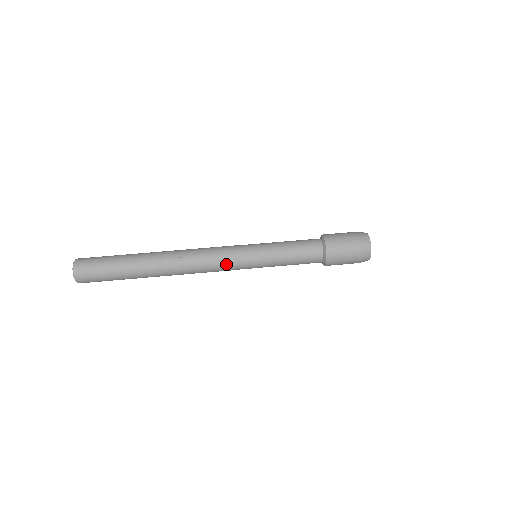
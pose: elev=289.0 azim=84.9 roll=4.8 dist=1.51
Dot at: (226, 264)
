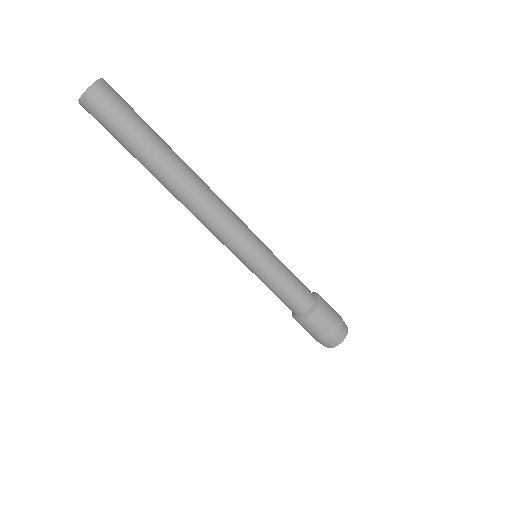
Dot at: (222, 243)
